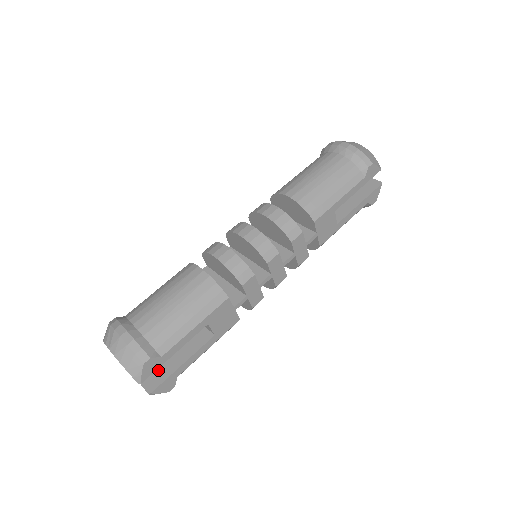
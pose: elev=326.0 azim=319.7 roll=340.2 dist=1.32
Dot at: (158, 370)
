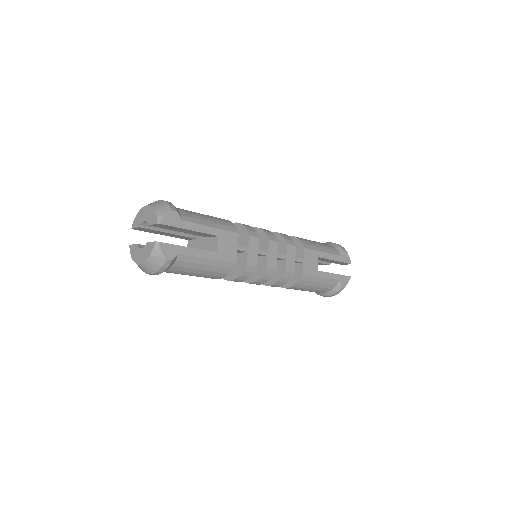
Dot at: occluded
